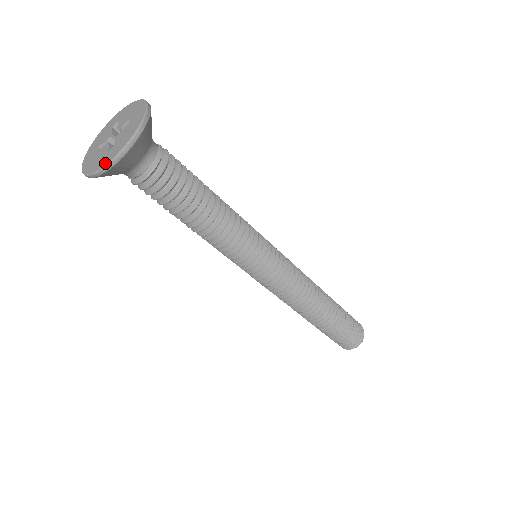
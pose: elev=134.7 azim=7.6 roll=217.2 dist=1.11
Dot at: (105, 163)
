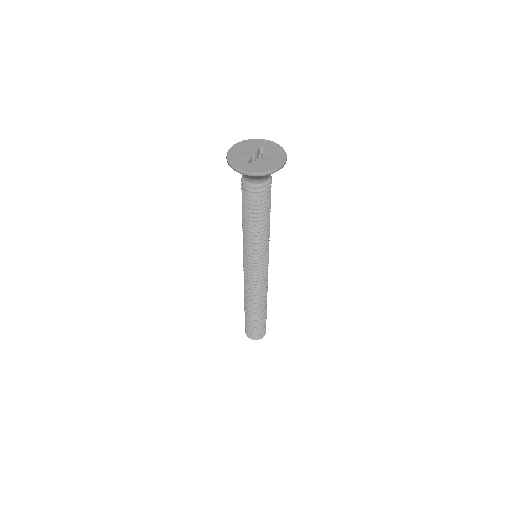
Dot at: (281, 163)
